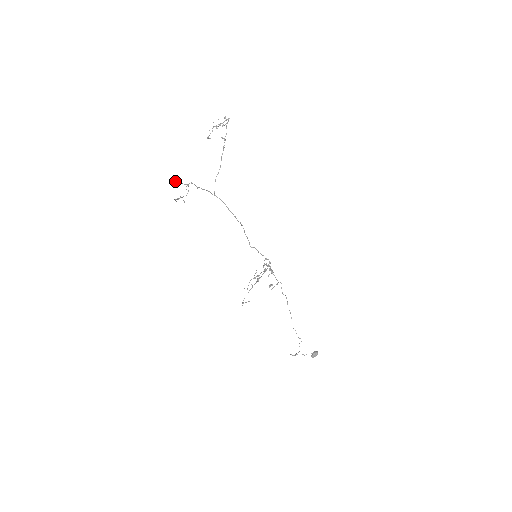
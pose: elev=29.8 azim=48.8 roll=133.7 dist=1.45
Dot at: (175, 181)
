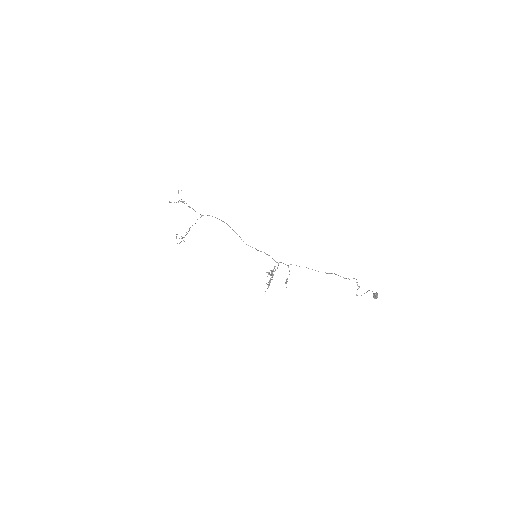
Dot at: occluded
